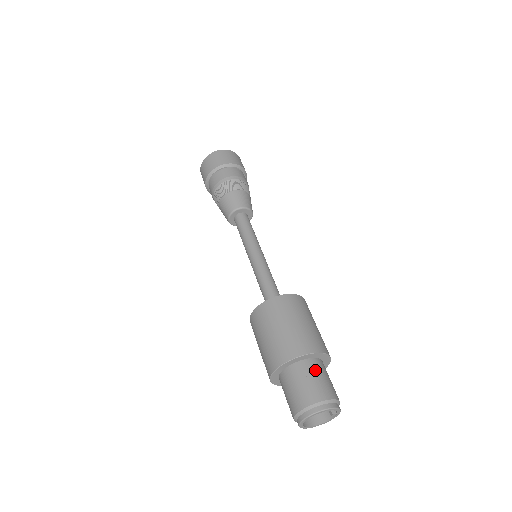
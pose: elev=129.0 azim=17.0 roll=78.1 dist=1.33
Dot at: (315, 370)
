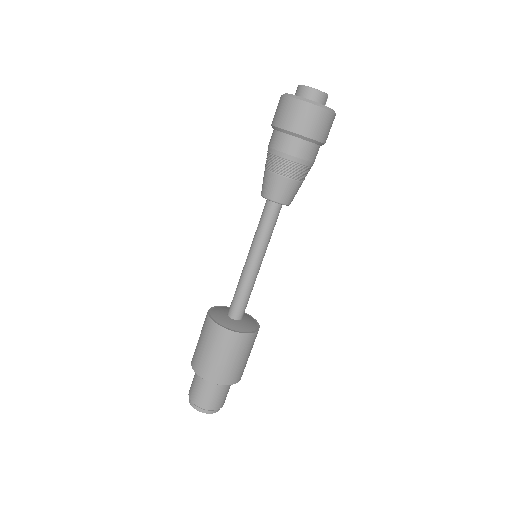
Dot at: (210, 388)
